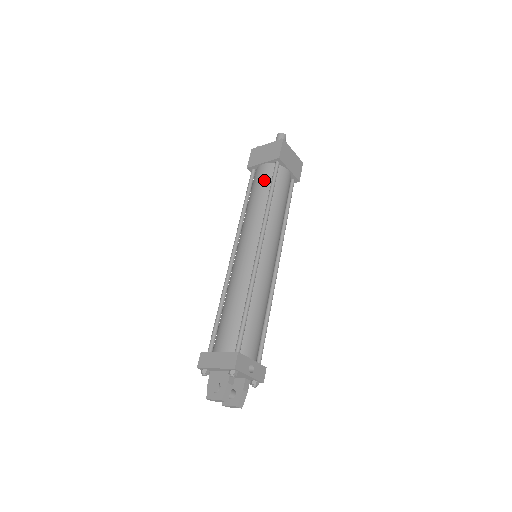
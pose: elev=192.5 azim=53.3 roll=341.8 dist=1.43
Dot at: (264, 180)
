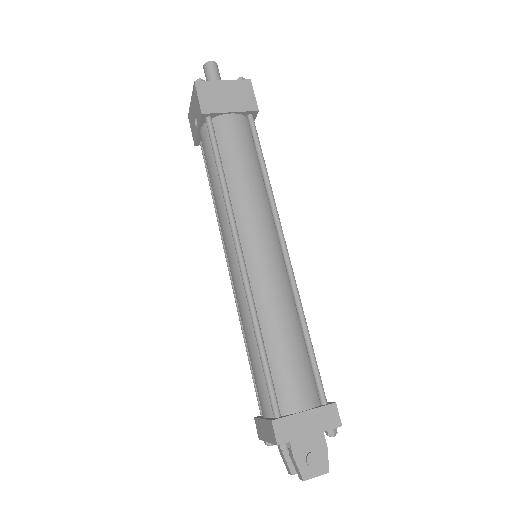
Dot at: (245, 141)
